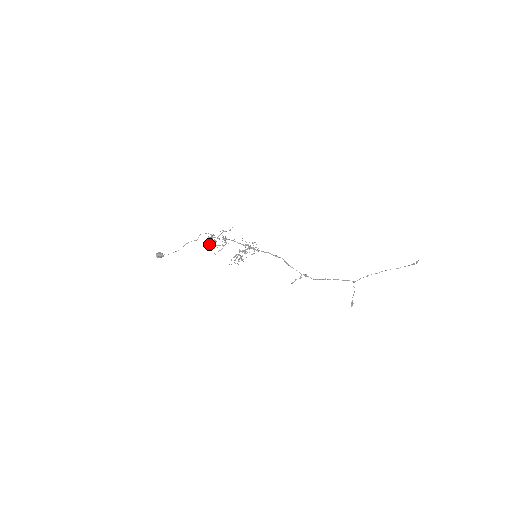
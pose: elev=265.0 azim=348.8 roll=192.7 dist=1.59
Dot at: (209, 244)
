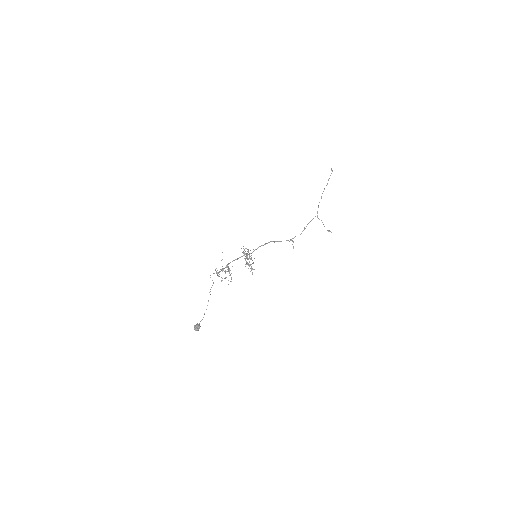
Dot at: occluded
